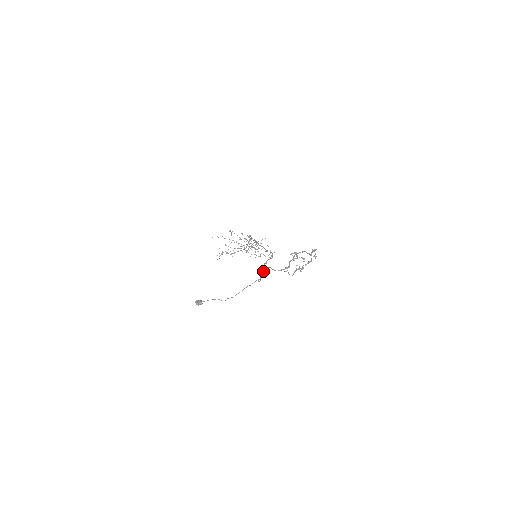
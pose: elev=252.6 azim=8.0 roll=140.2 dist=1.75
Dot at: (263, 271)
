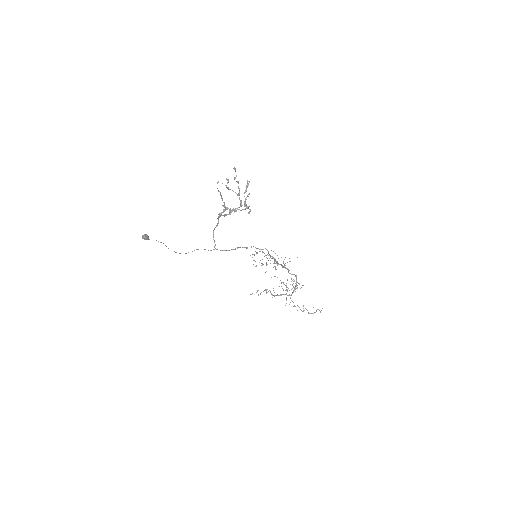
Dot at: (233, 249)
